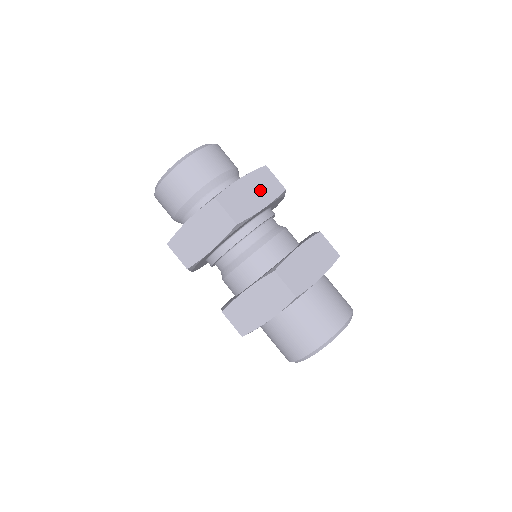
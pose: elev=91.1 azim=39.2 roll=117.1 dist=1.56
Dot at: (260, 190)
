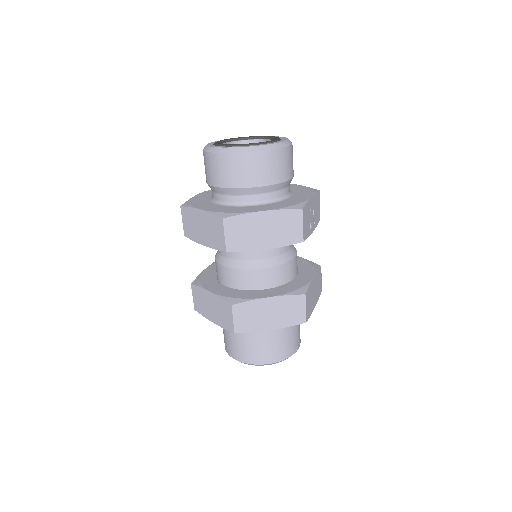
Dot at: (275, 231)
